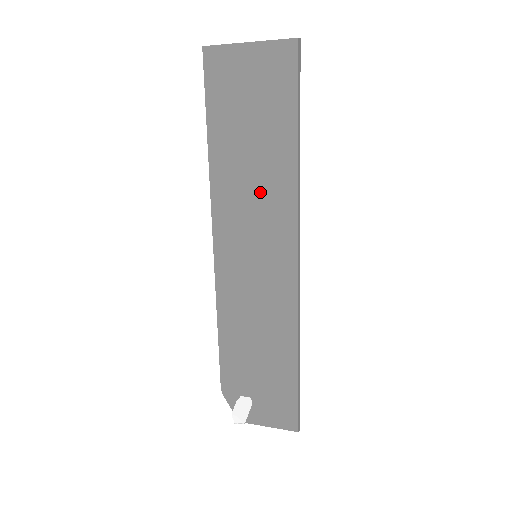
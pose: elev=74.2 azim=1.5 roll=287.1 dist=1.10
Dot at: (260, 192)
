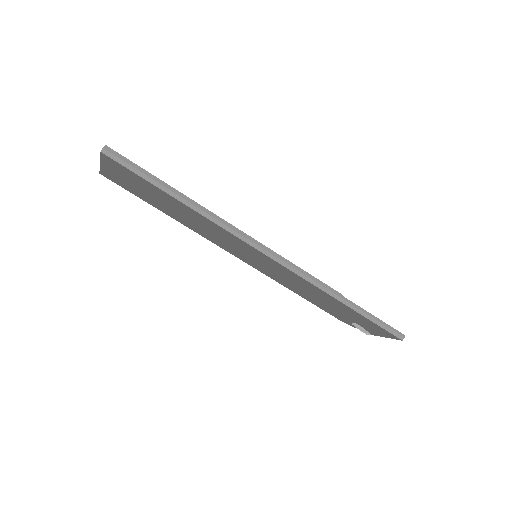
Dot at: (208, 229)
